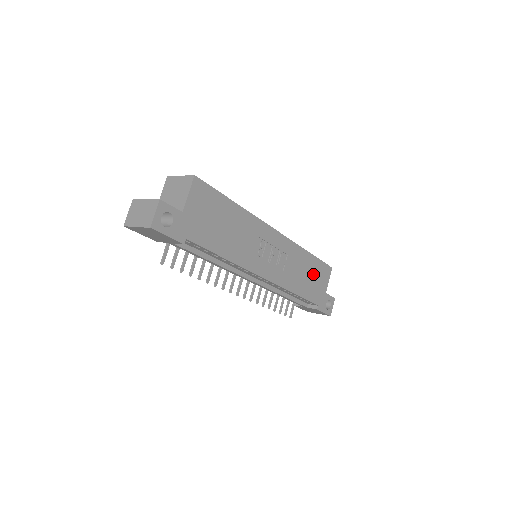
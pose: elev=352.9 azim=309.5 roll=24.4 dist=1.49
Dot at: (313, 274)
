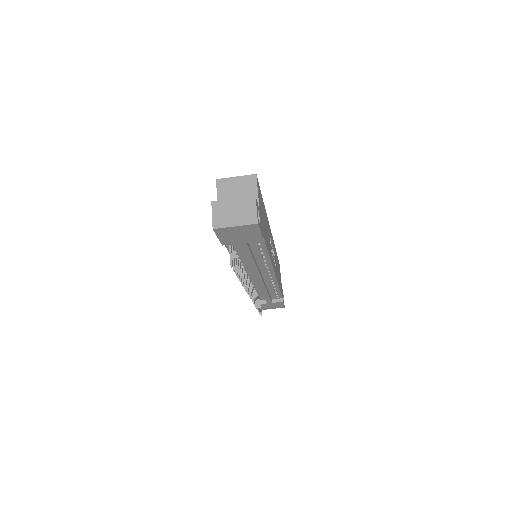
Dot at: (278, 269)
